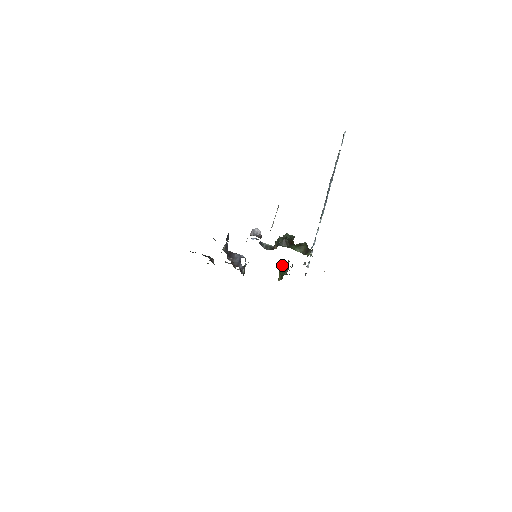
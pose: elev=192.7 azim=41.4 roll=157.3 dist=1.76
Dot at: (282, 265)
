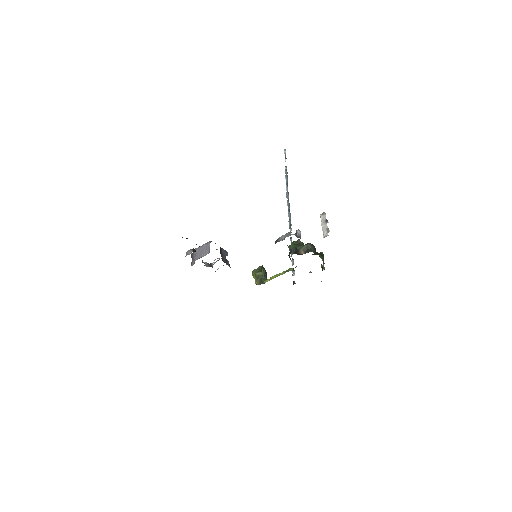
Dot at: (257, 268)
